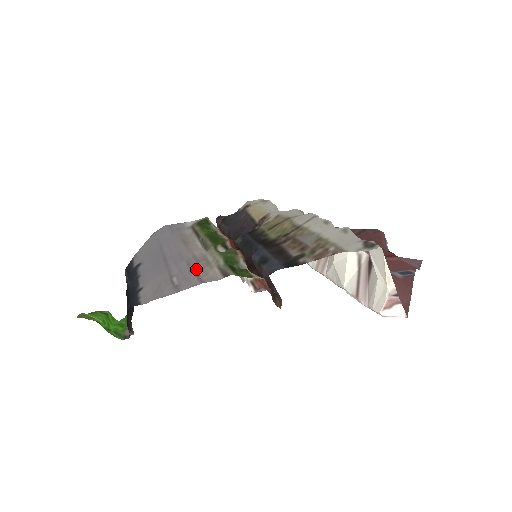
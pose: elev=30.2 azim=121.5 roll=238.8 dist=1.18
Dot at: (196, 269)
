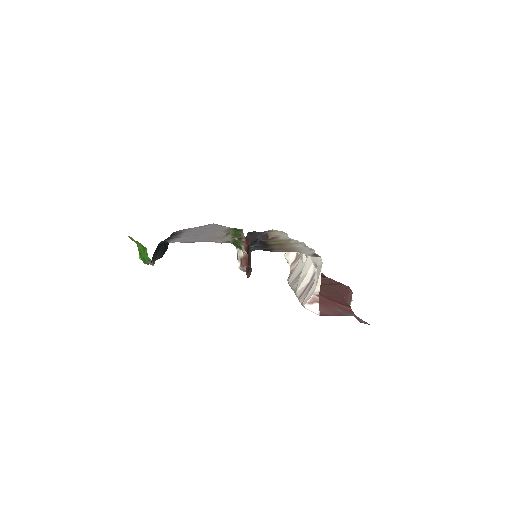
Dot at: (213, 238)
